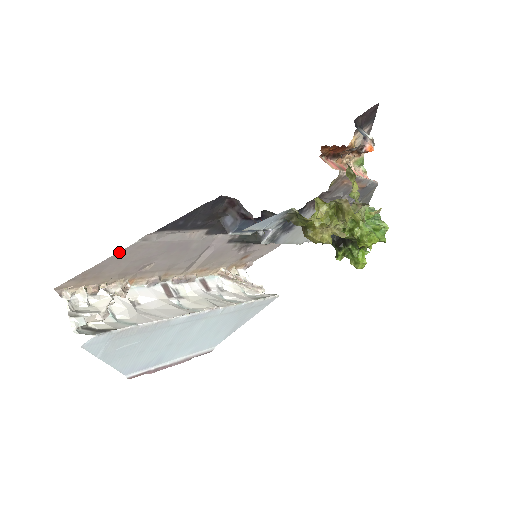
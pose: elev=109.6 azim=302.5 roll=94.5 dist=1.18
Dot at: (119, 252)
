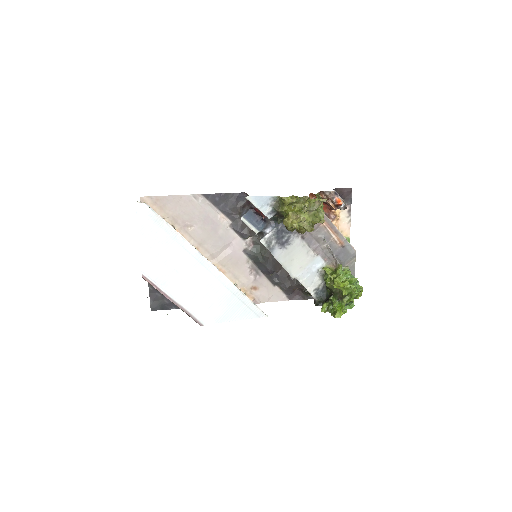
Dot at: (179, 196)
